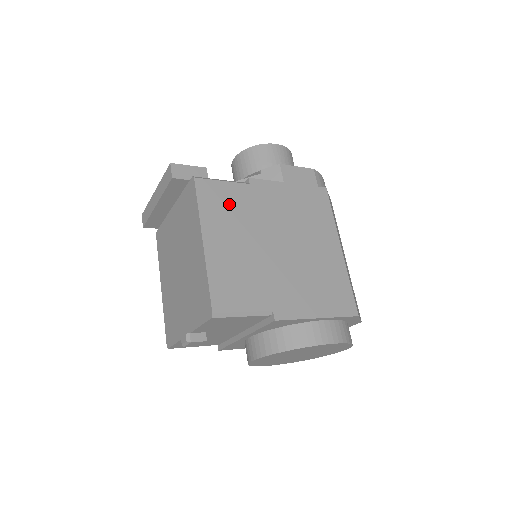
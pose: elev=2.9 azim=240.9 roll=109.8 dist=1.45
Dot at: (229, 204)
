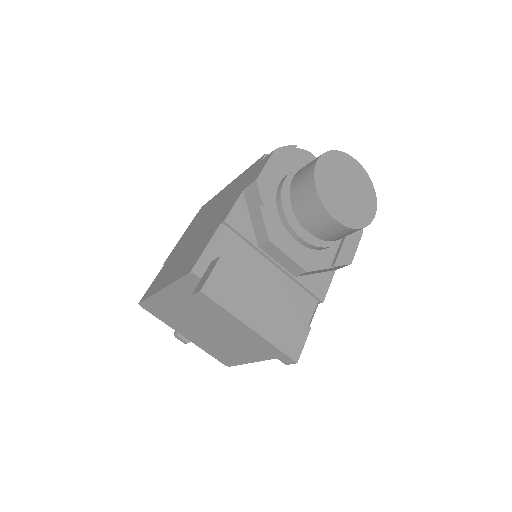
Dot at: occluded
